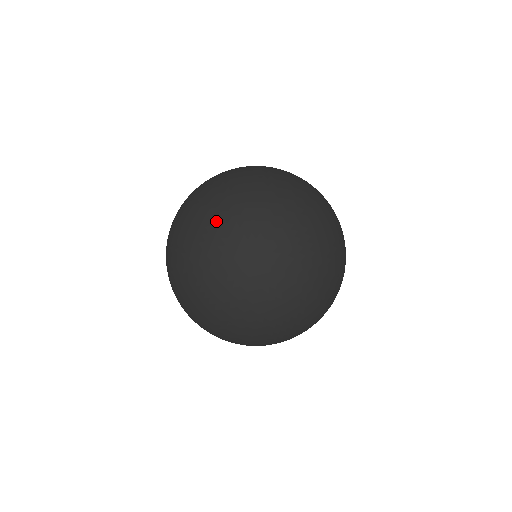
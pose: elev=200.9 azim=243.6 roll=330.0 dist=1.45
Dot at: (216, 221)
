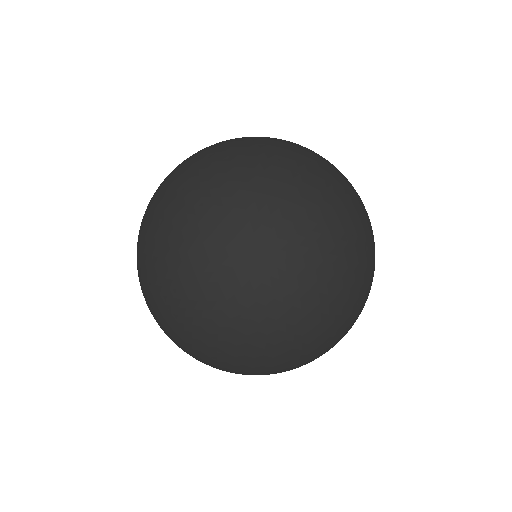
Dot at: occluded
